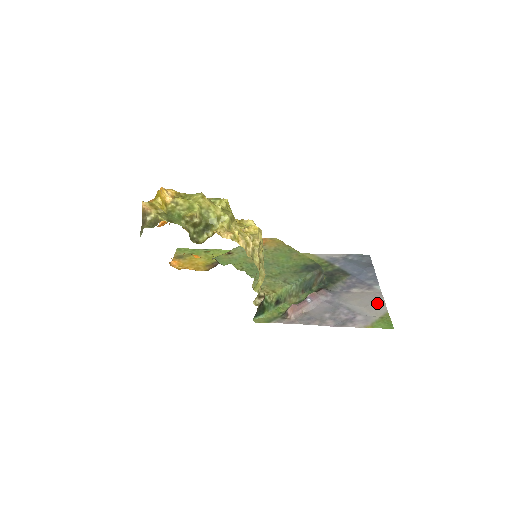
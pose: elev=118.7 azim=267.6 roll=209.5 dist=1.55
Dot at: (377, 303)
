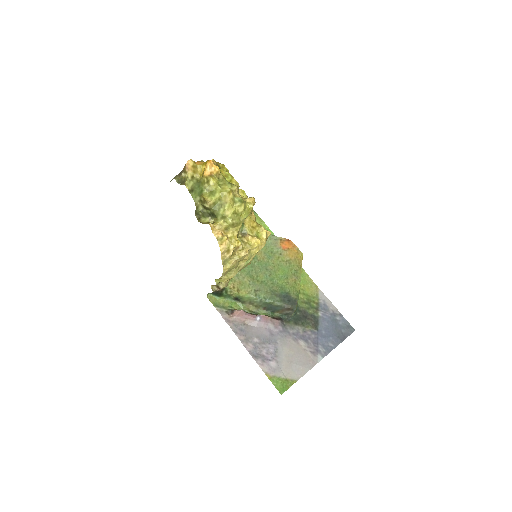
Dot at: (300, 368)
